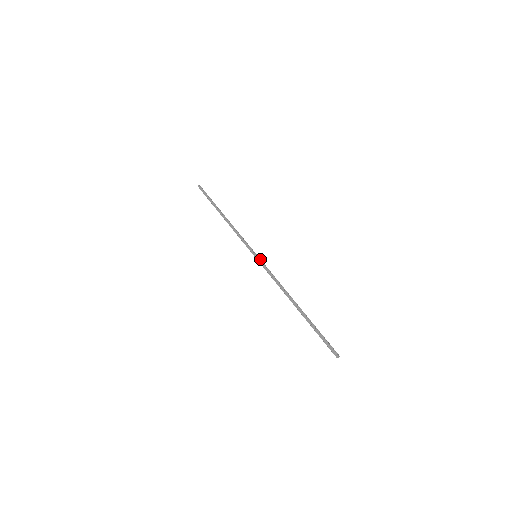
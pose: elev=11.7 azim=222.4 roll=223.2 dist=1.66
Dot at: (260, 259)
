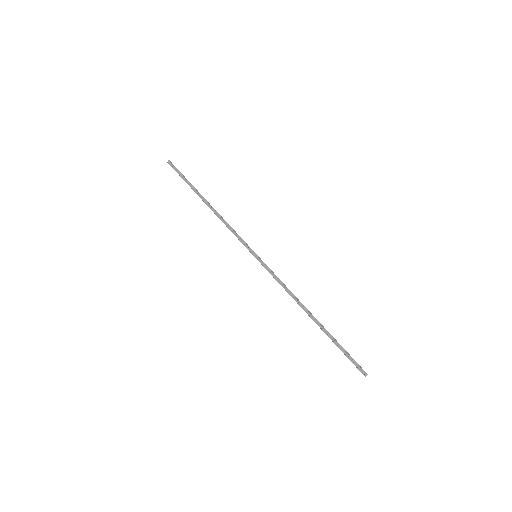
Dot at: occluded
